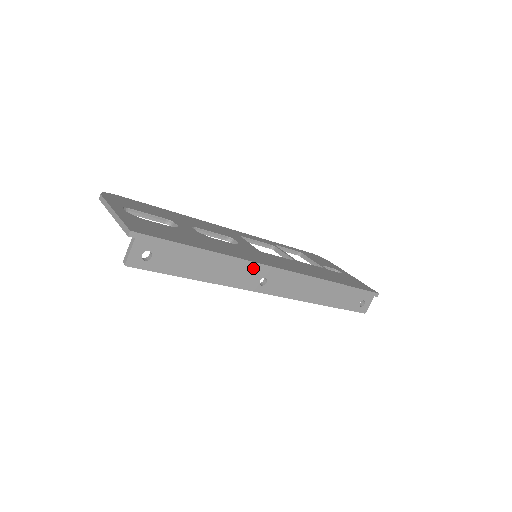
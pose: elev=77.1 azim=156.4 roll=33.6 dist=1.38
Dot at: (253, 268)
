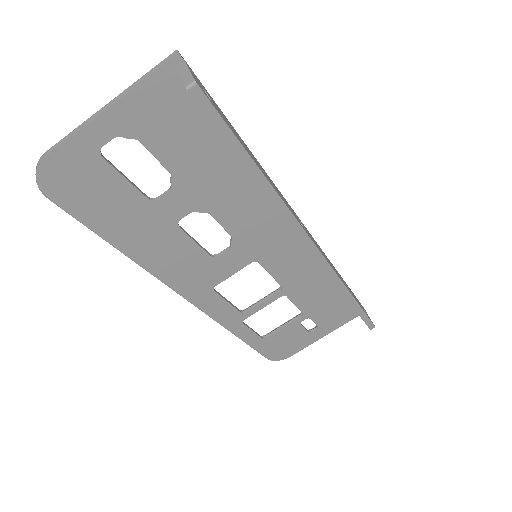
Dot at: (285, 200)
